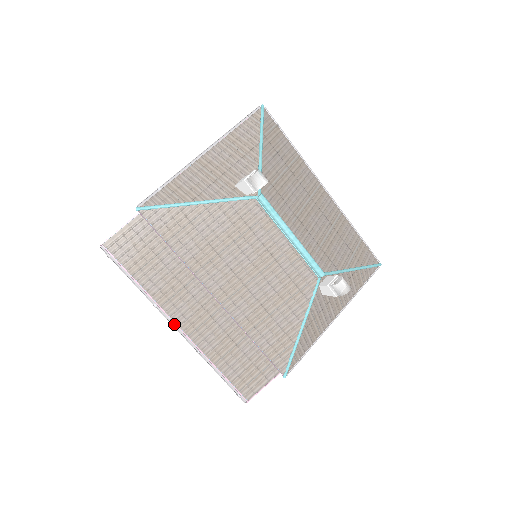
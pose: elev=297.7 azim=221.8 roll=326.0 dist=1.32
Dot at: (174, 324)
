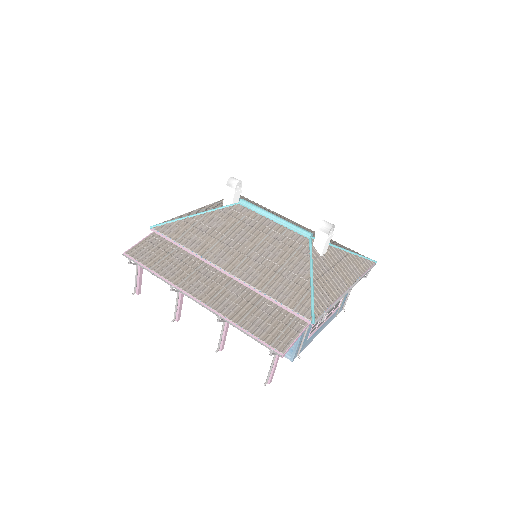
Dot at: (191, 298)
